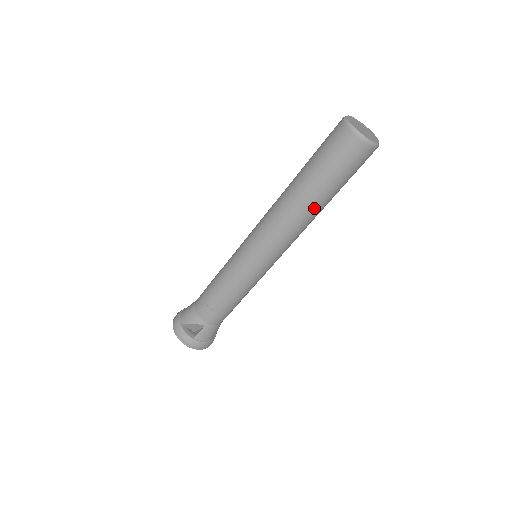
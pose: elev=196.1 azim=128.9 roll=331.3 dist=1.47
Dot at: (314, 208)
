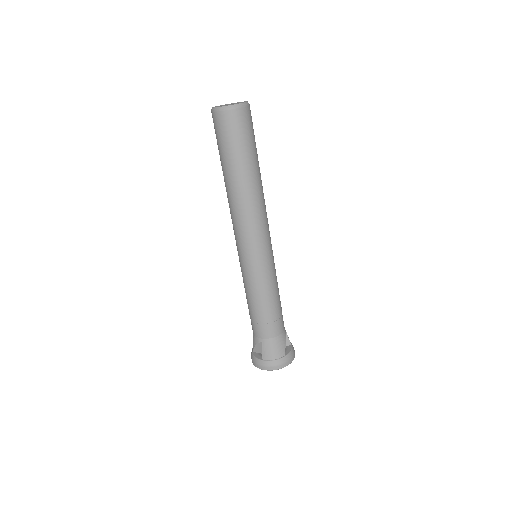
Dot at: (240, 184)
